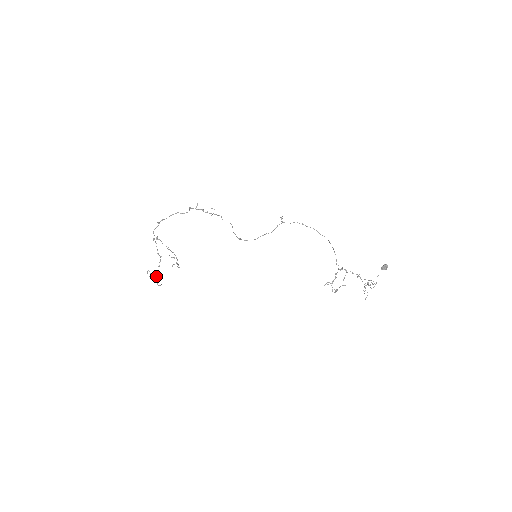
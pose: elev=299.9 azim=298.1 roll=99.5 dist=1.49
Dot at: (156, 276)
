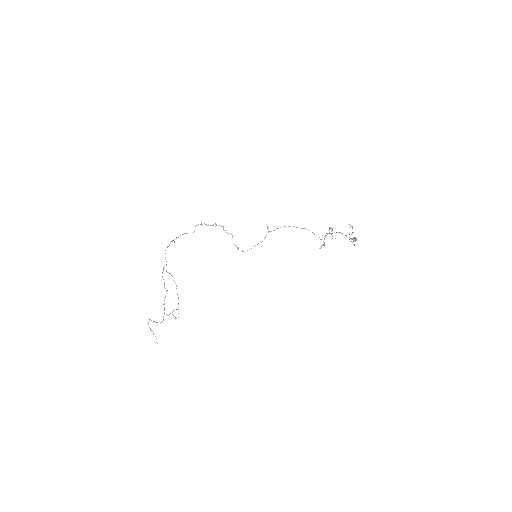
Dot at: occluded
